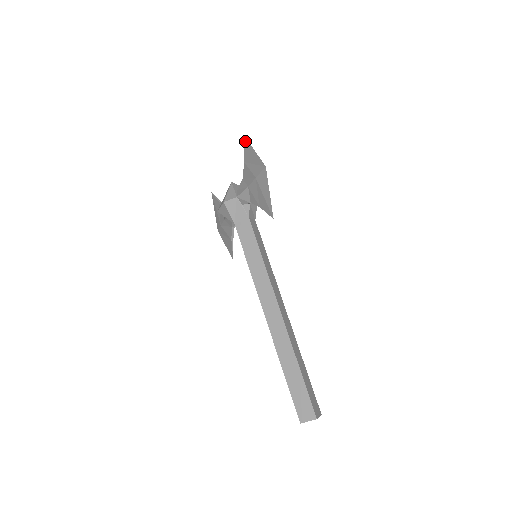
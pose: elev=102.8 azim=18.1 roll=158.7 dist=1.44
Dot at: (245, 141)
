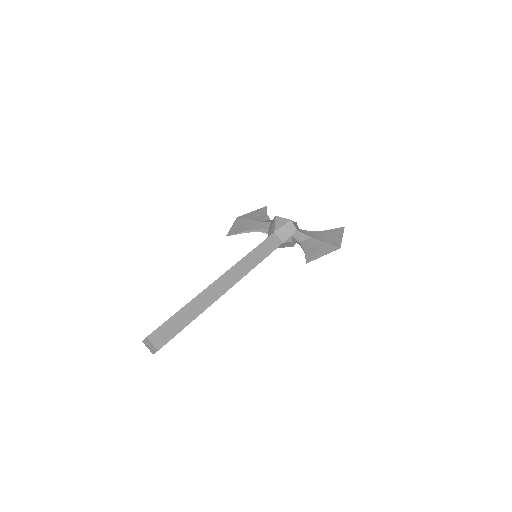
Dot at: (342, 228)
